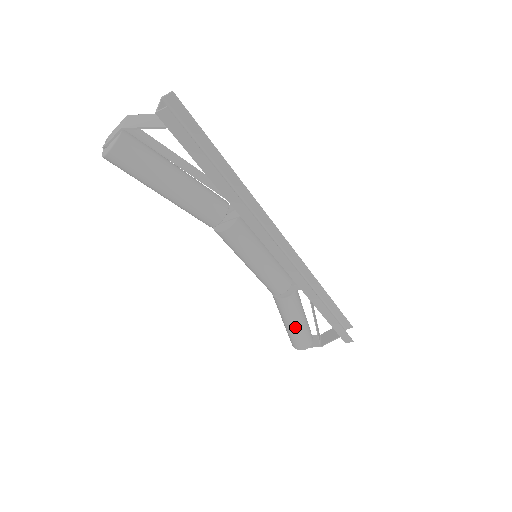
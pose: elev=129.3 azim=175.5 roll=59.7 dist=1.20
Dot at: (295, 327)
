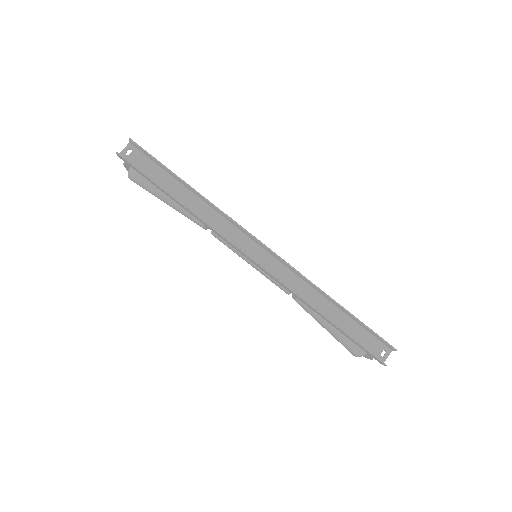
Dot at: (328, 330)
